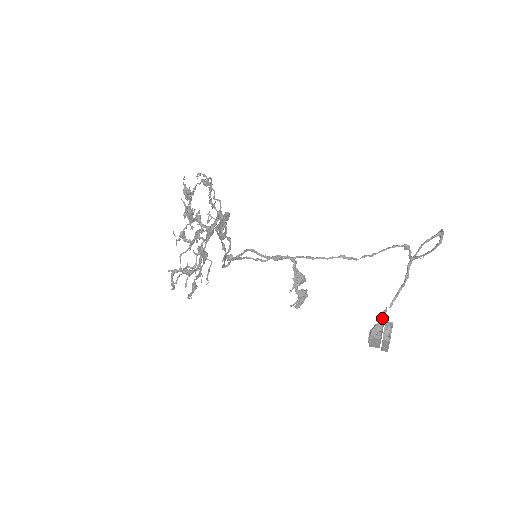
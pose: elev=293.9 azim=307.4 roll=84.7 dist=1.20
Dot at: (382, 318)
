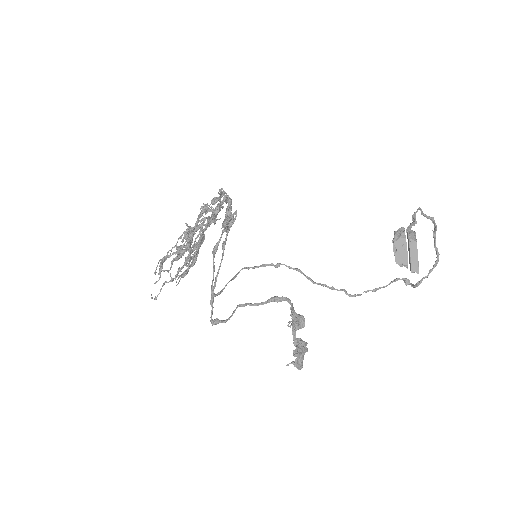
Dot at: occluded
